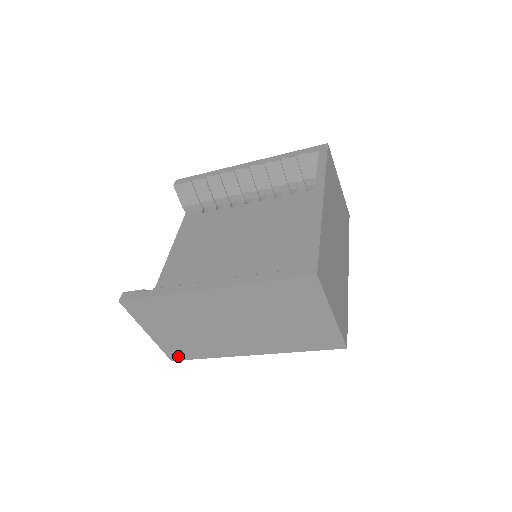
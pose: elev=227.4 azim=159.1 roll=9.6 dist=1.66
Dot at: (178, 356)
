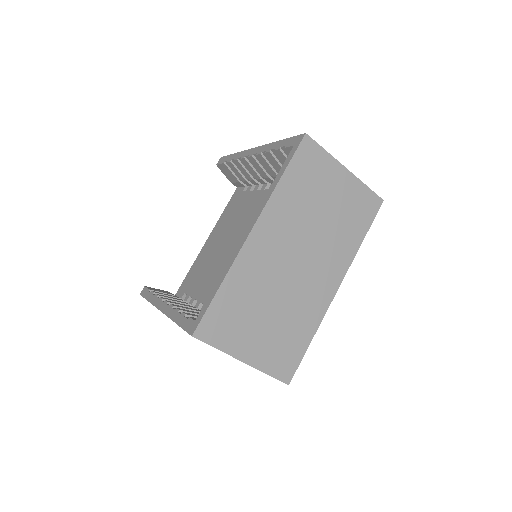
Dot at: occluded
